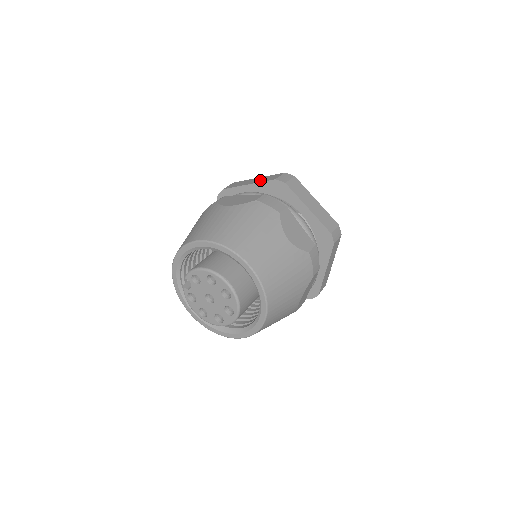
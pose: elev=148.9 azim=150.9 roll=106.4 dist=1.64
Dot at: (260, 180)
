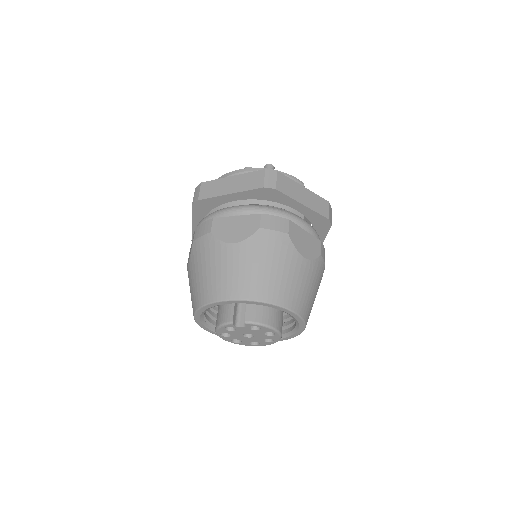
Dot at: (313, 204)
